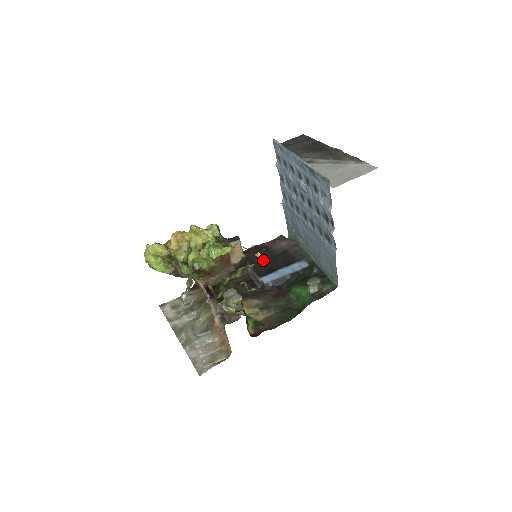
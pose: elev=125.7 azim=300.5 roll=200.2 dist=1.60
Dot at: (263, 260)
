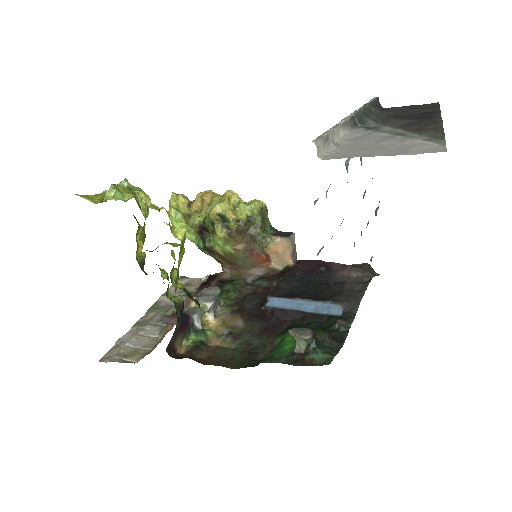
Dot at: (305, 280)
